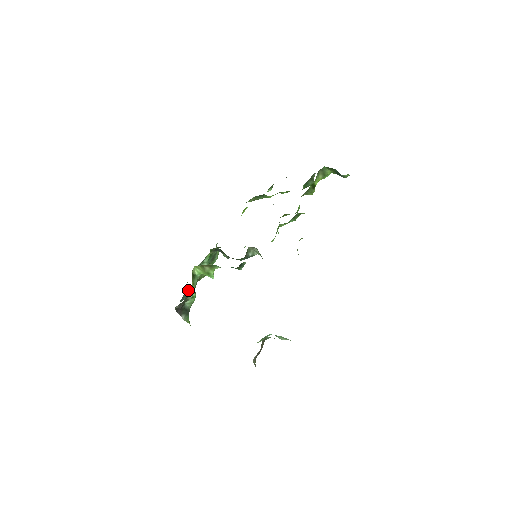
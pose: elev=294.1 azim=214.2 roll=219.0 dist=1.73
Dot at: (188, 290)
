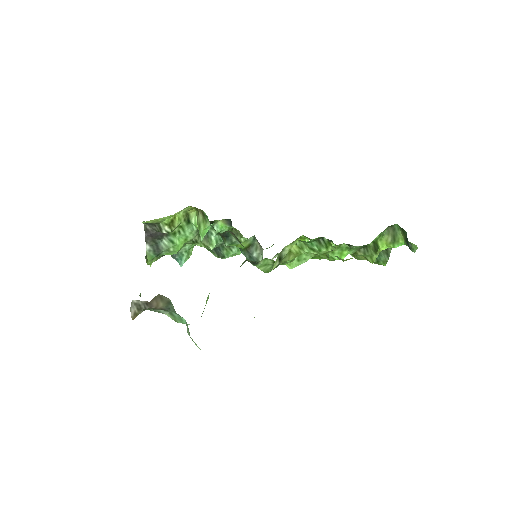
Dot at: (186, 253)
